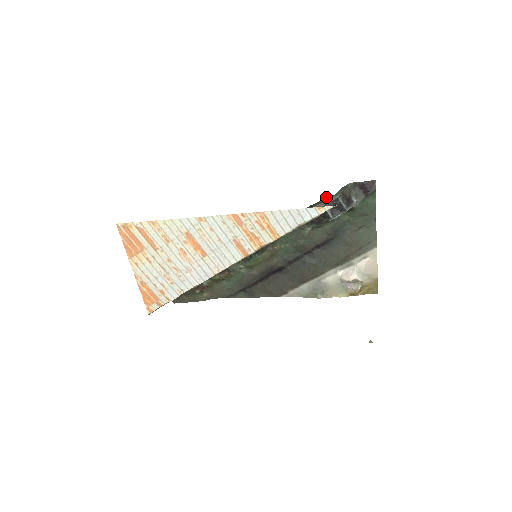
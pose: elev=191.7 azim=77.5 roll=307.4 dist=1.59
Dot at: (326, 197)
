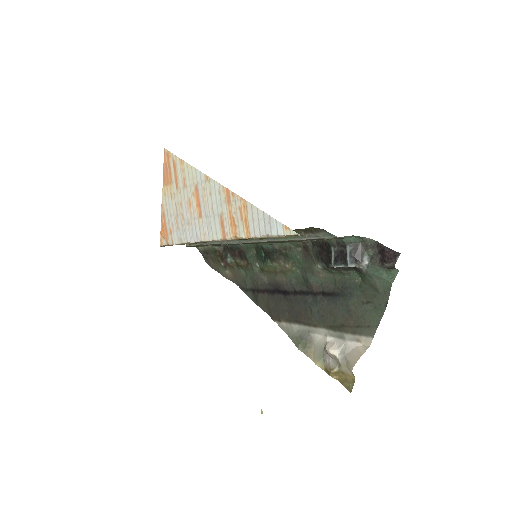
Dot at: (320, 229)
